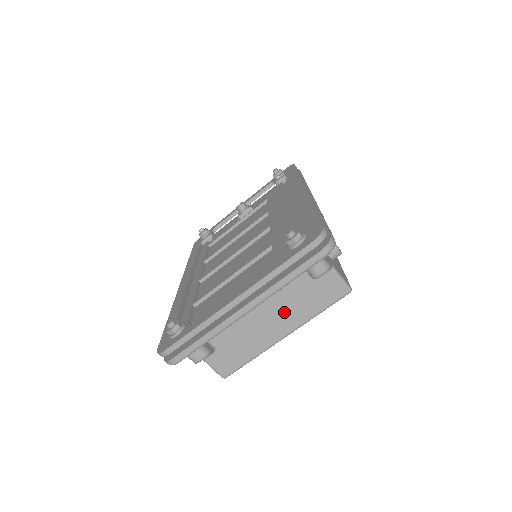
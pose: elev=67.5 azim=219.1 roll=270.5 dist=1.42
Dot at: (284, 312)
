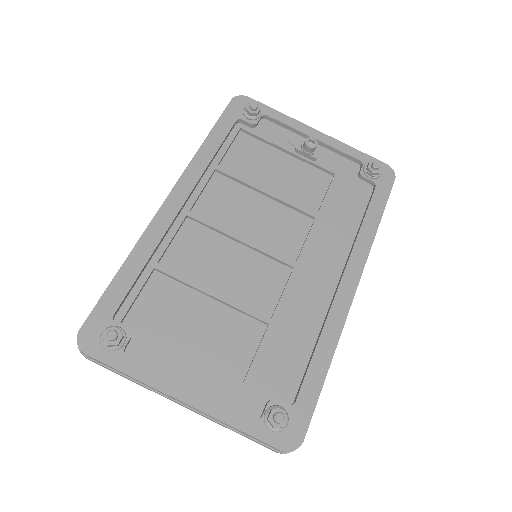
Dot at: occluded
